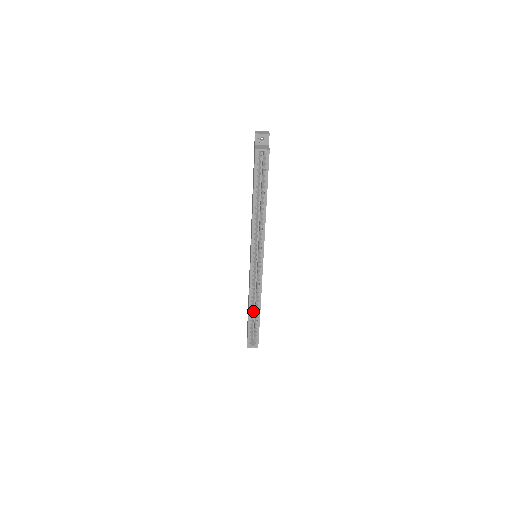
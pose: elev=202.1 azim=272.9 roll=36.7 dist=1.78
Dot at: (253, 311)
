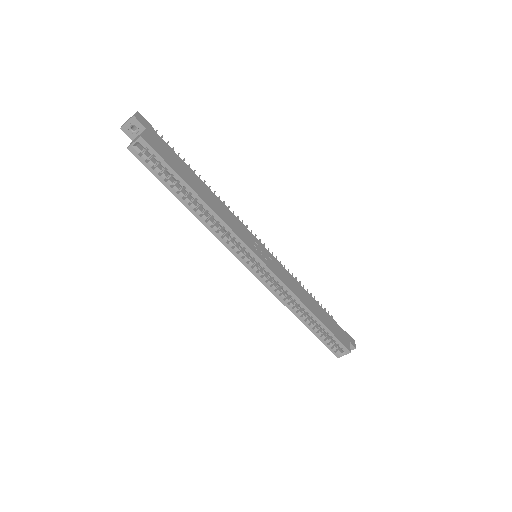
Dot at: occluded
